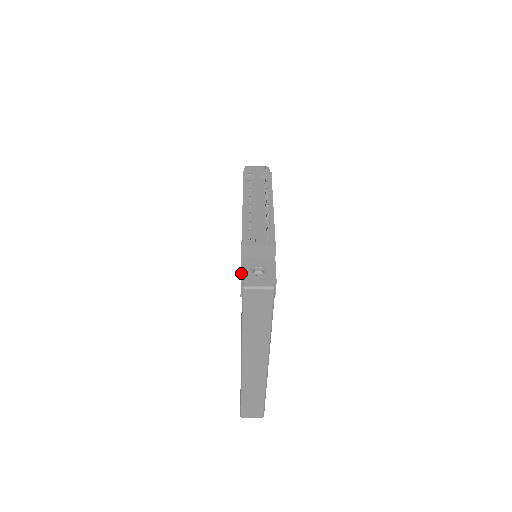
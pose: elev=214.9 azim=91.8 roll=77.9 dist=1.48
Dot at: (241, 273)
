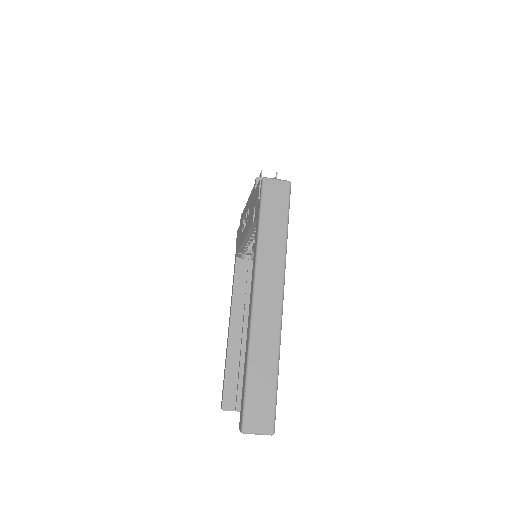
Dot at: occluded
